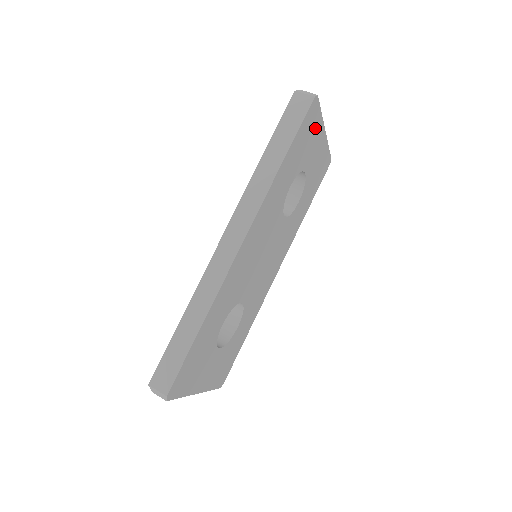
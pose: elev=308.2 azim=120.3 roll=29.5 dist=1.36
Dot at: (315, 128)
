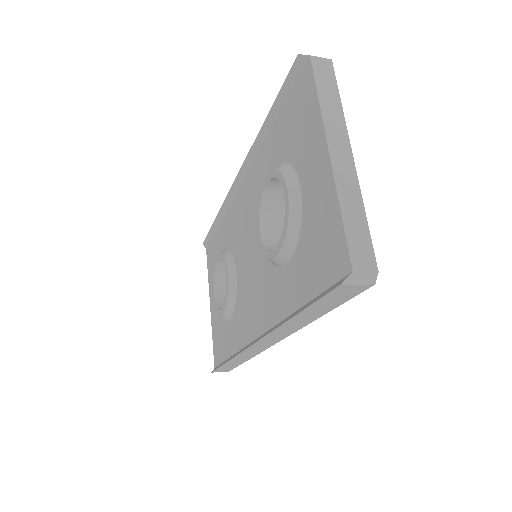
Dot at: occluded
